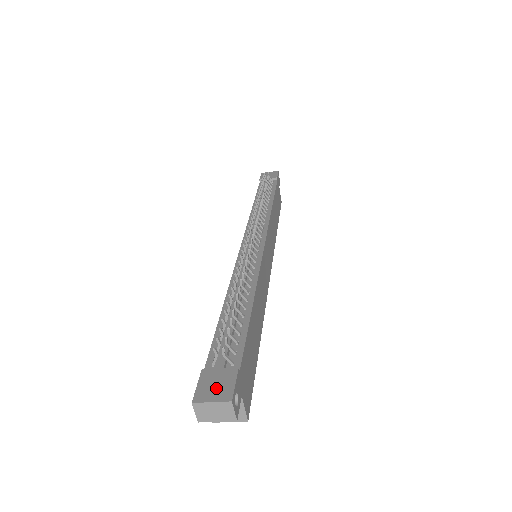
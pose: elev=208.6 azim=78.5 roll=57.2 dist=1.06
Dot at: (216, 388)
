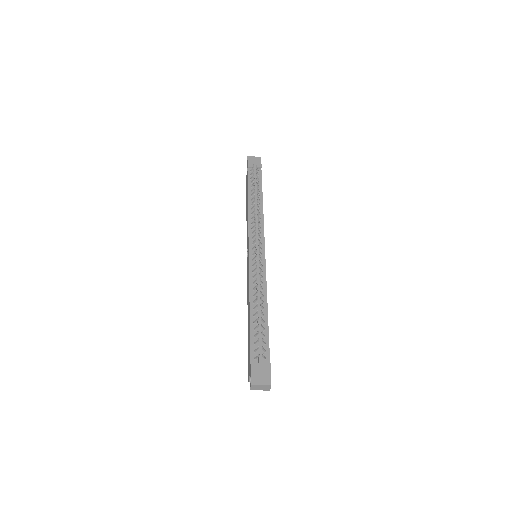
Dot at: (262, 376)
